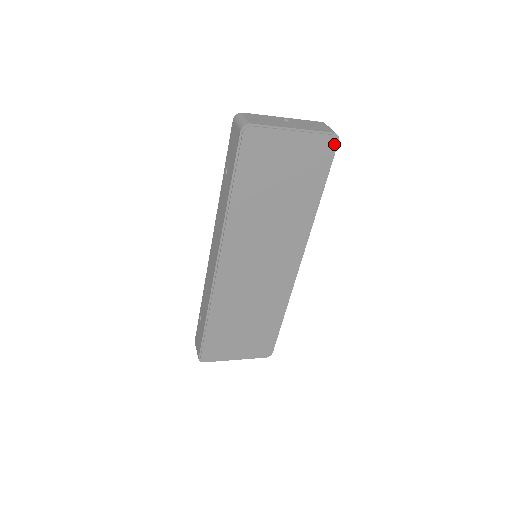
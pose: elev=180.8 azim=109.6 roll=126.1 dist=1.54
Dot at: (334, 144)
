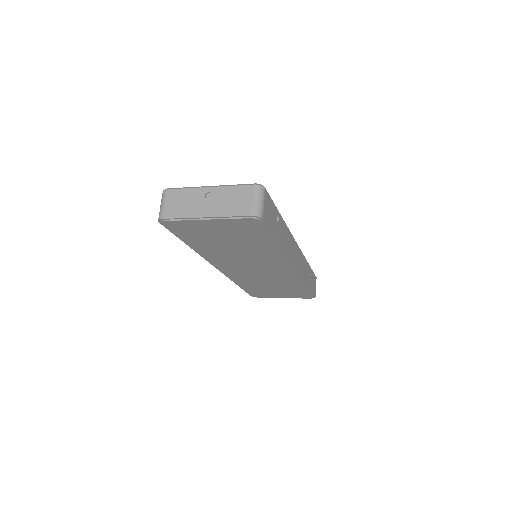
Dot at: (258, 222)
